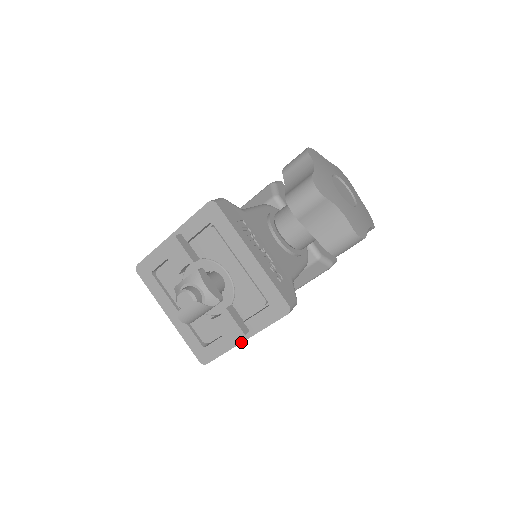
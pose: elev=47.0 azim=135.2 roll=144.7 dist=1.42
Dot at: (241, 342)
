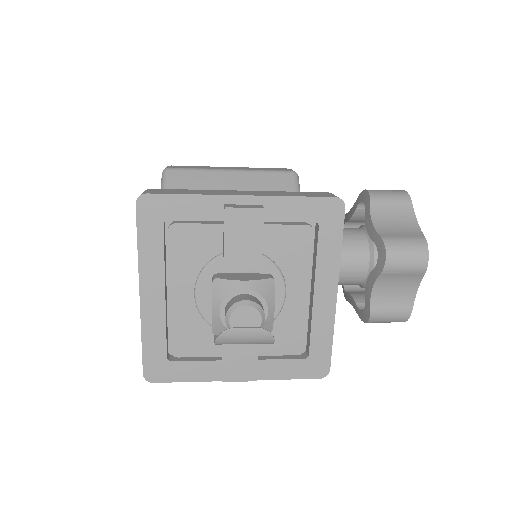
Dot at: occluded
